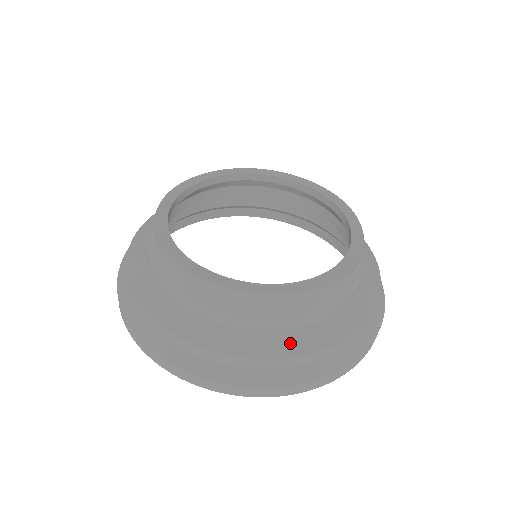
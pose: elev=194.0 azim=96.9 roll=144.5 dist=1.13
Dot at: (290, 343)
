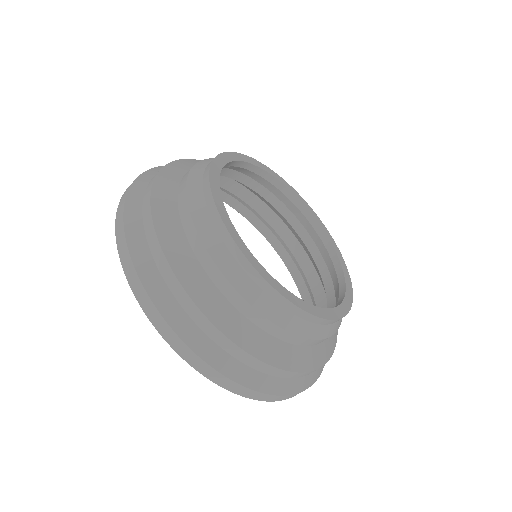
Dot at: (295, 358)
